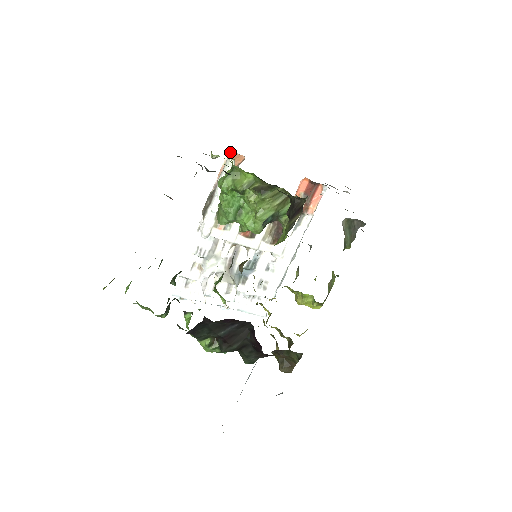
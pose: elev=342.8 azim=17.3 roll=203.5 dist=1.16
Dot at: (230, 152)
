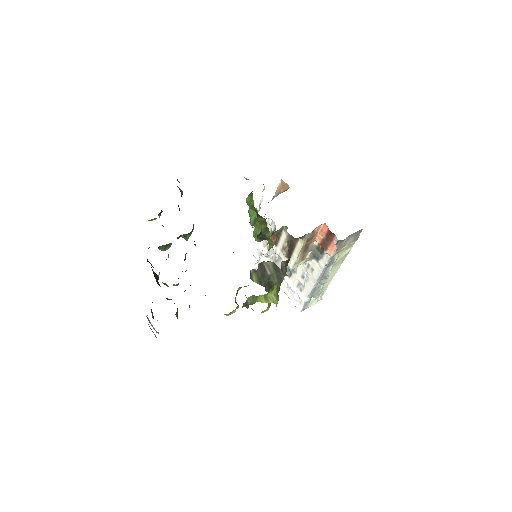
Dot at: occluded
